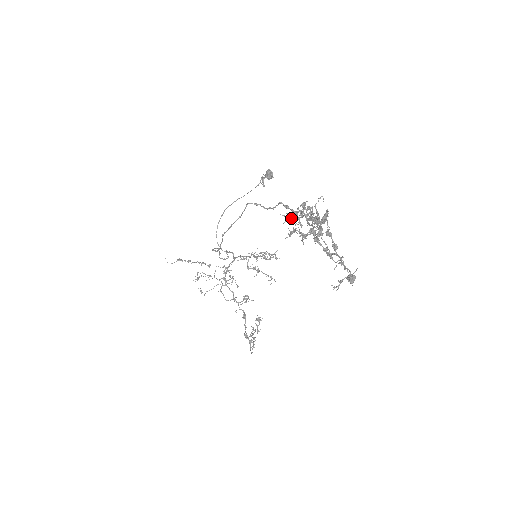
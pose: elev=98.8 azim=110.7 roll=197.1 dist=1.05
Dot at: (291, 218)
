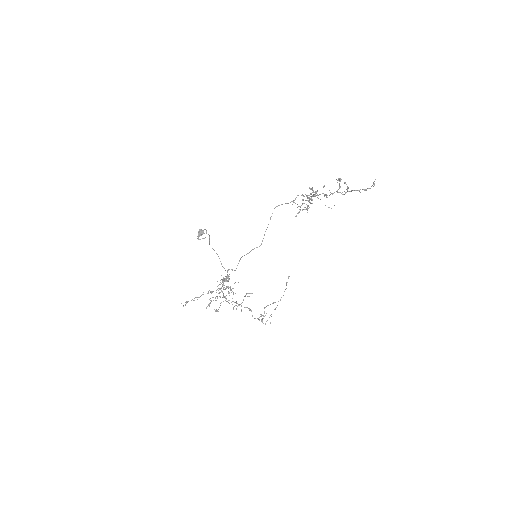
Dot at: (315, 193)
